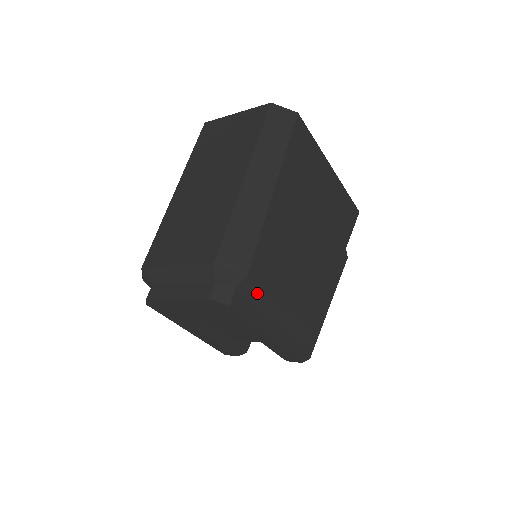
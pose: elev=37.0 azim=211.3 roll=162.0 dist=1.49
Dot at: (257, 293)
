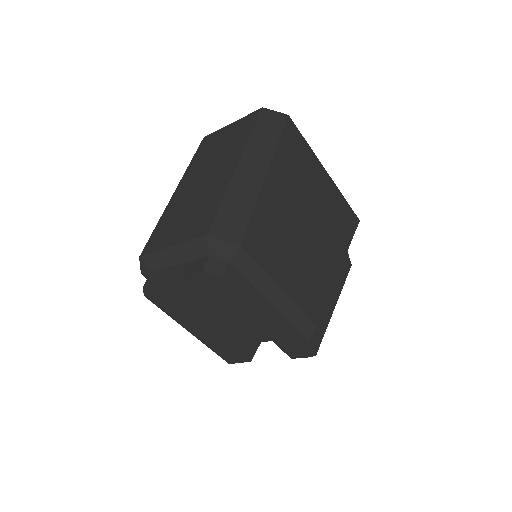
Dot at: (252, 268)
